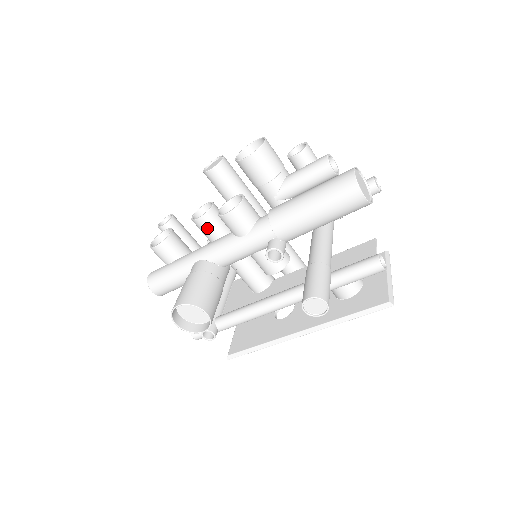
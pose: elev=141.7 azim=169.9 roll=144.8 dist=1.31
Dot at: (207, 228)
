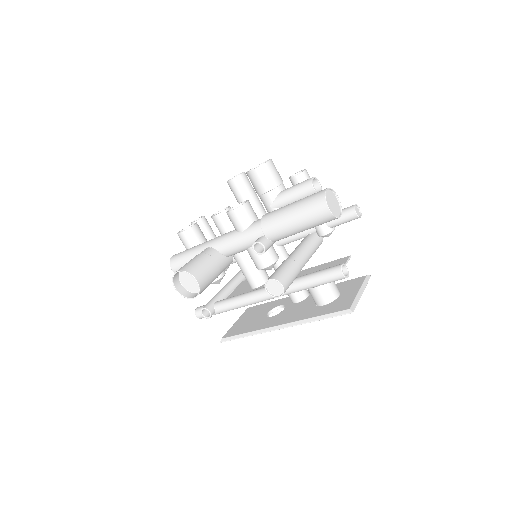
Dot at: (220, 225)
